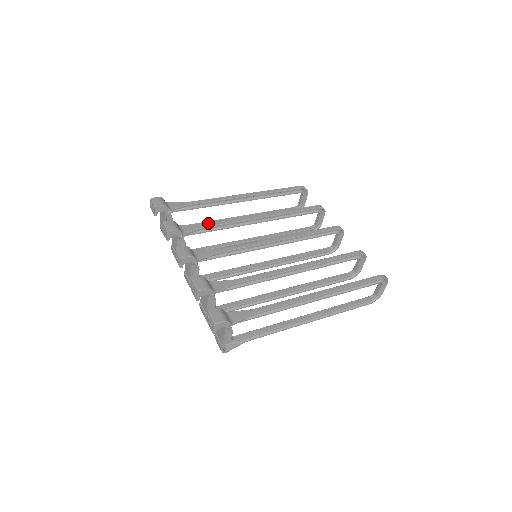
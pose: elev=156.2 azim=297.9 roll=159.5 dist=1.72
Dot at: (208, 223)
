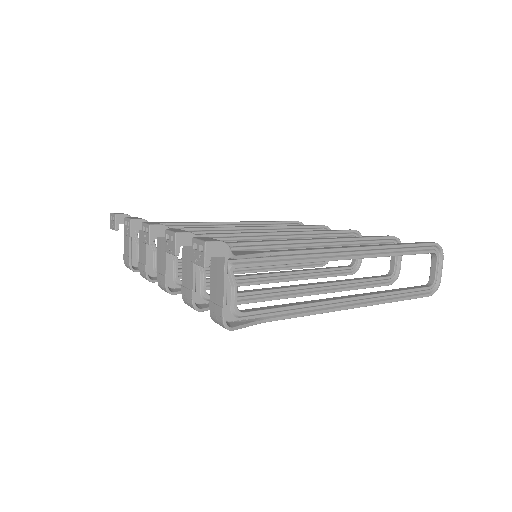
Dot at: (186, 227)
